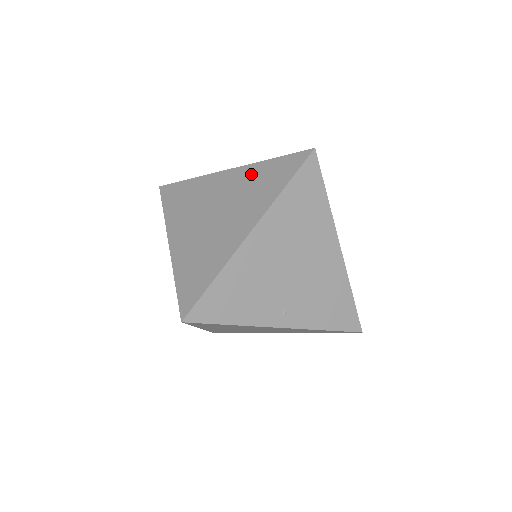
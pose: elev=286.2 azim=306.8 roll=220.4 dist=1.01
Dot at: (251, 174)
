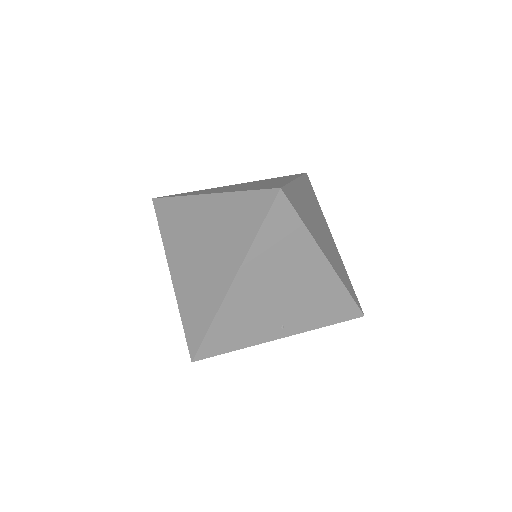
Dot at: (227, 207)
